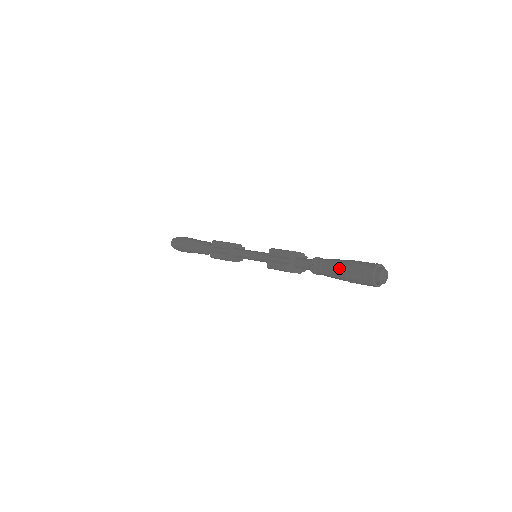
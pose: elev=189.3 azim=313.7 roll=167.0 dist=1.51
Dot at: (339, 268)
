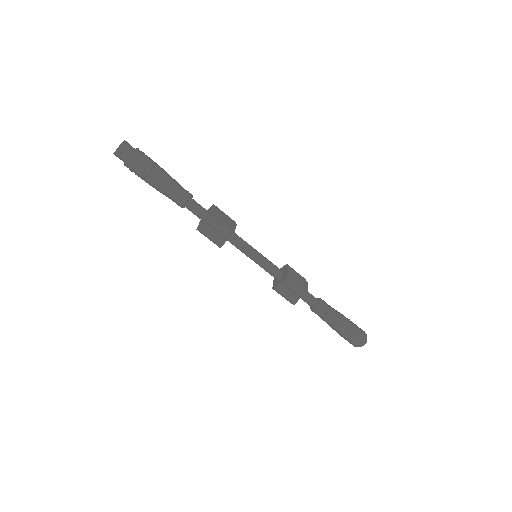
Dot at: (340, 328)
